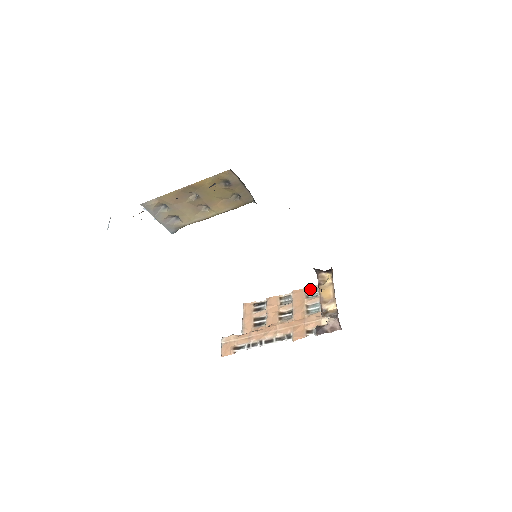
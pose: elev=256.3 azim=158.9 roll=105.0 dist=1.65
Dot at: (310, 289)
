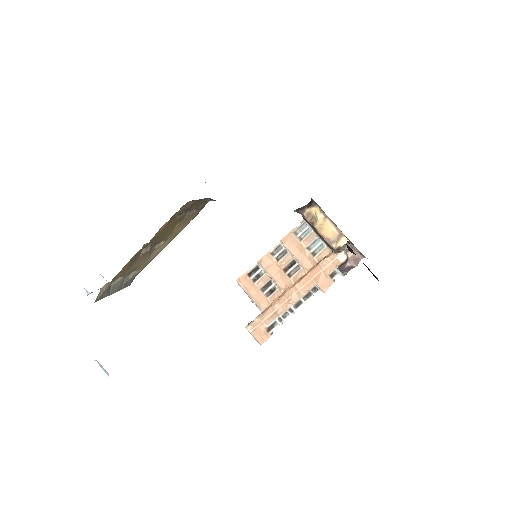
Dot at: (297, 228)
